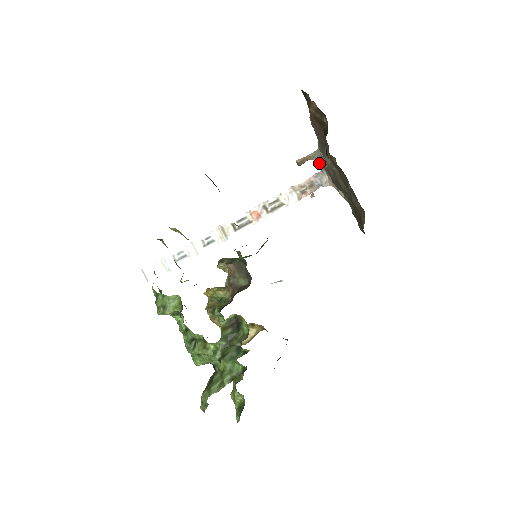
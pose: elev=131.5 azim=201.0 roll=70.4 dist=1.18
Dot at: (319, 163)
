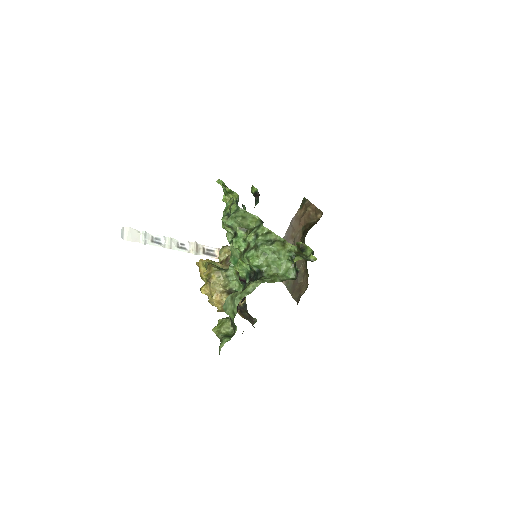
Dot at: occluded
